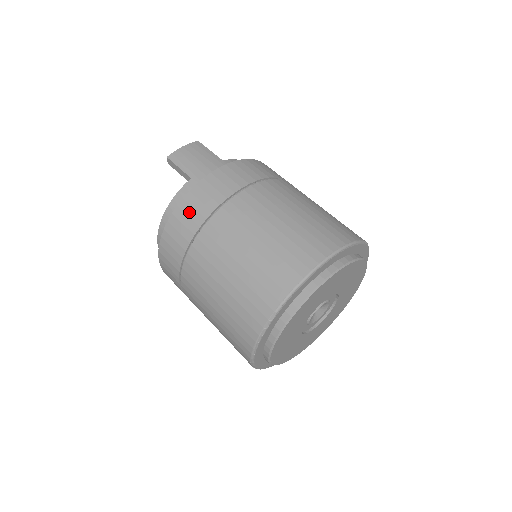
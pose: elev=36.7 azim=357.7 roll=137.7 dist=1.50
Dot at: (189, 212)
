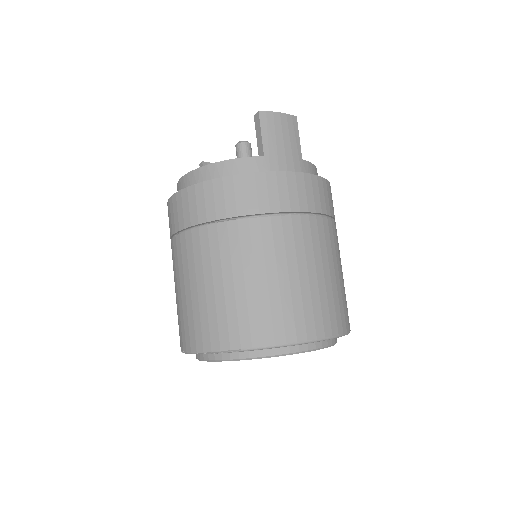
Dot at: (239, 193)
